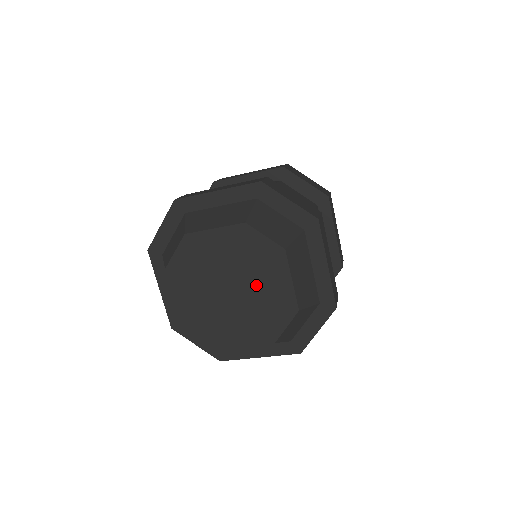
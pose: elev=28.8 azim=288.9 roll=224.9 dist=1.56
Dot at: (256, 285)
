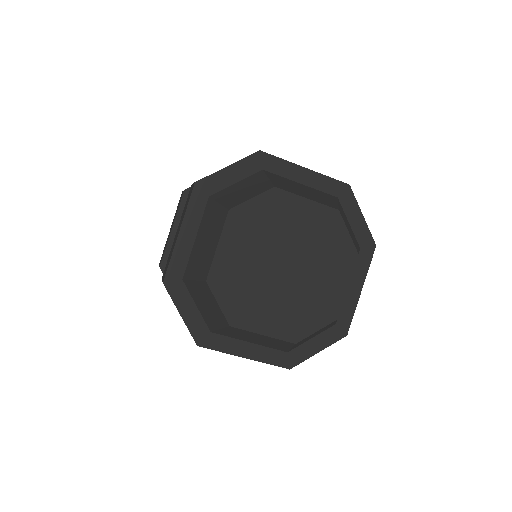
Dot at: (313, 275)
